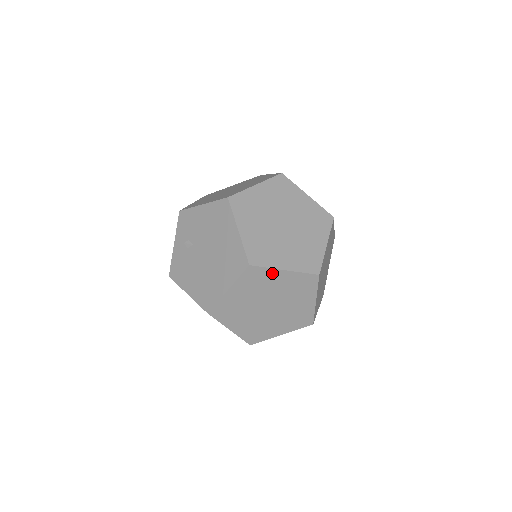
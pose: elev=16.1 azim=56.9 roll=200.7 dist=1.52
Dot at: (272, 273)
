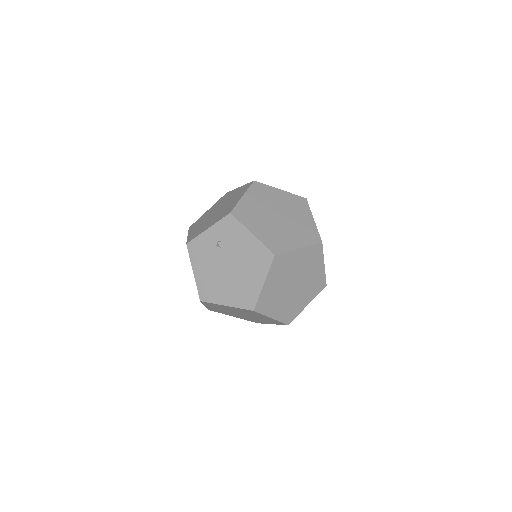
Dot at: (262, 315)
